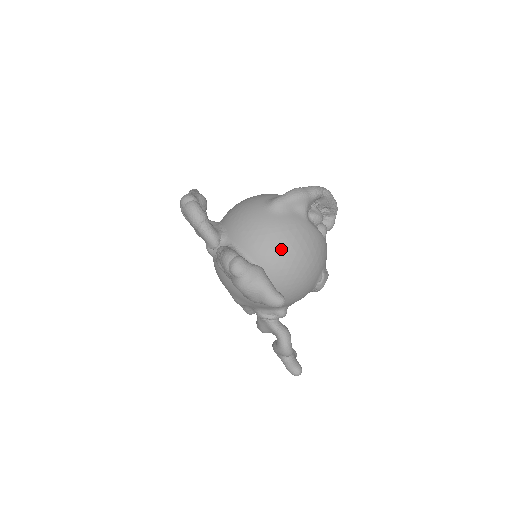
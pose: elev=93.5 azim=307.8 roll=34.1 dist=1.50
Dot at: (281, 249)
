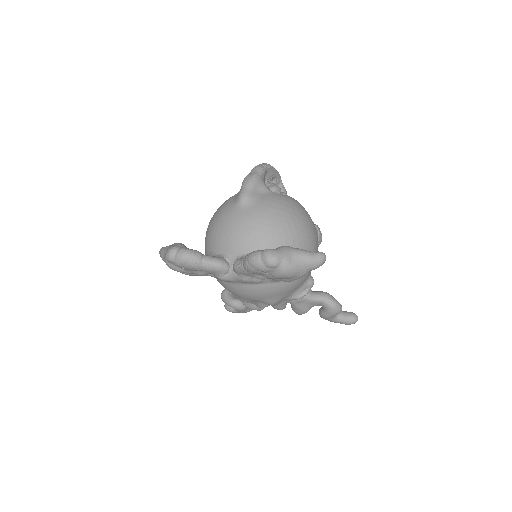
Dot at: (280, 226)
